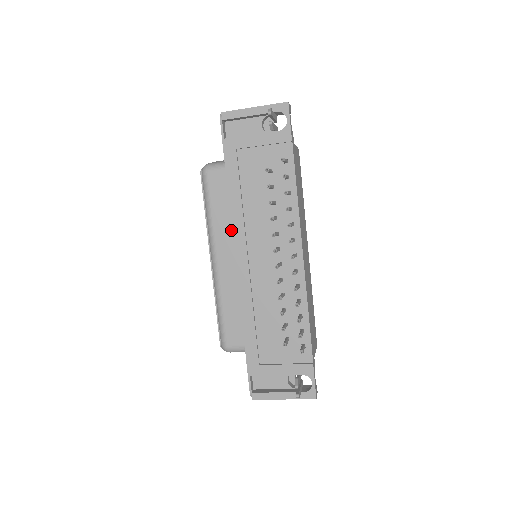
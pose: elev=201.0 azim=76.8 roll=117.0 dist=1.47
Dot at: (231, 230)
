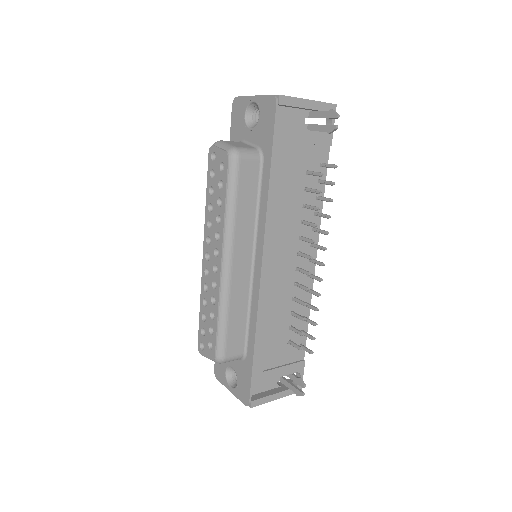
Dot at: (252, 230)
